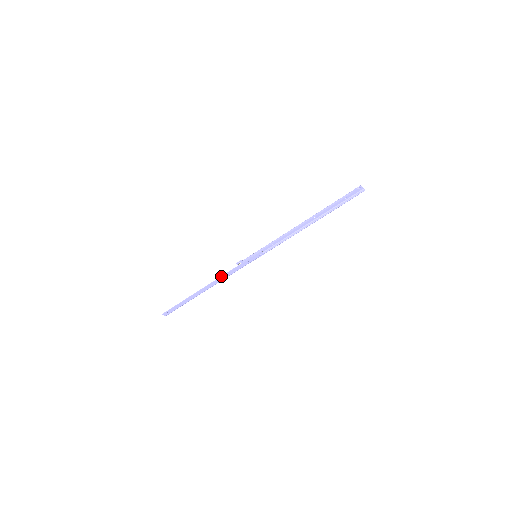
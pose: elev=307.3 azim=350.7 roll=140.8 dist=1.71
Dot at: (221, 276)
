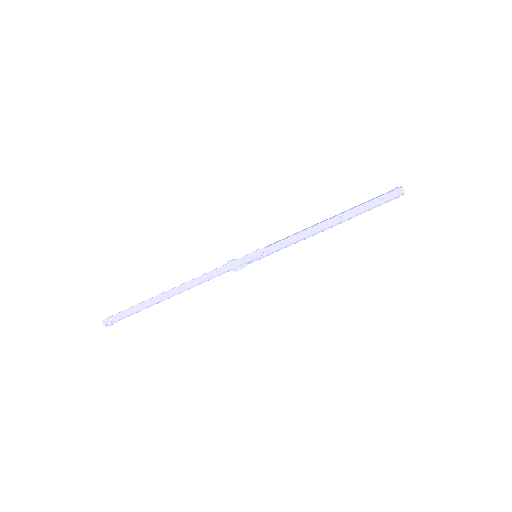
Dot at: (203, 274)
